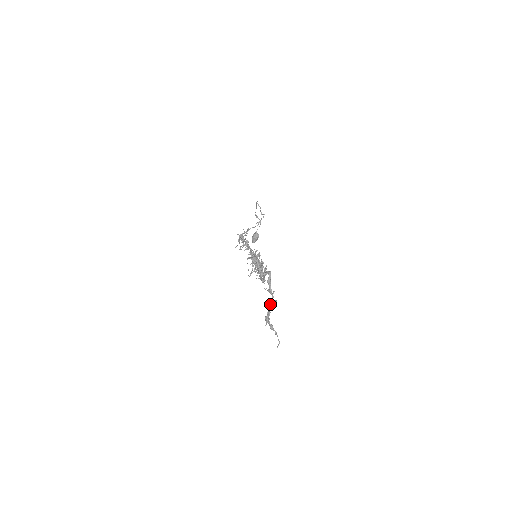
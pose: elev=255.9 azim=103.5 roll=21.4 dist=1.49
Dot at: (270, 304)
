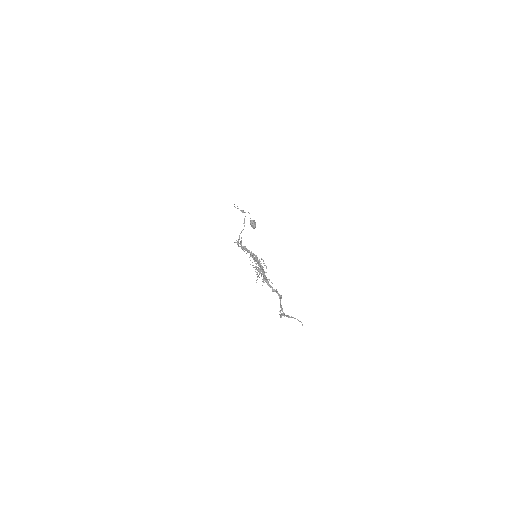
Dot at: occluded
